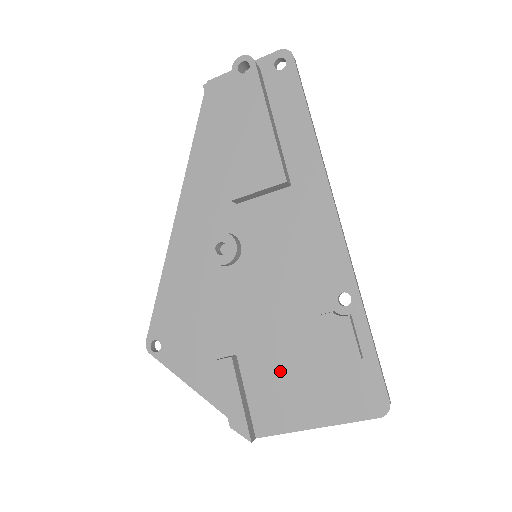
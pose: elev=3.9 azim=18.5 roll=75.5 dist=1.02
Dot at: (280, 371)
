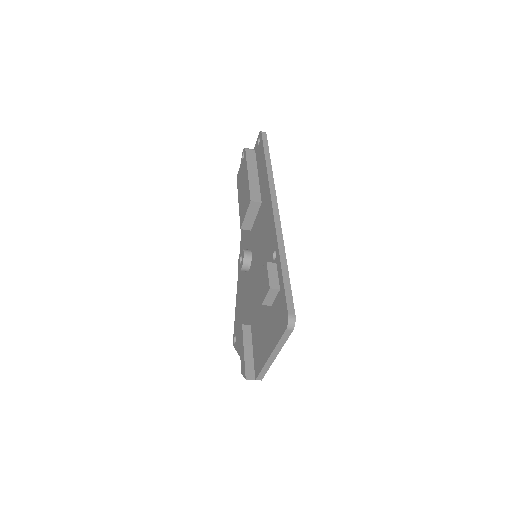
Dot at: (260, 324)
